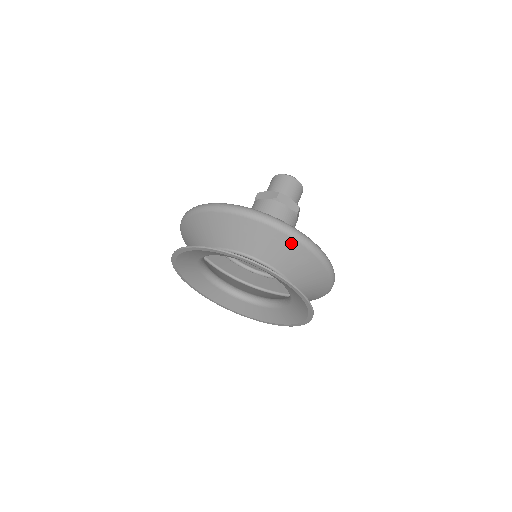
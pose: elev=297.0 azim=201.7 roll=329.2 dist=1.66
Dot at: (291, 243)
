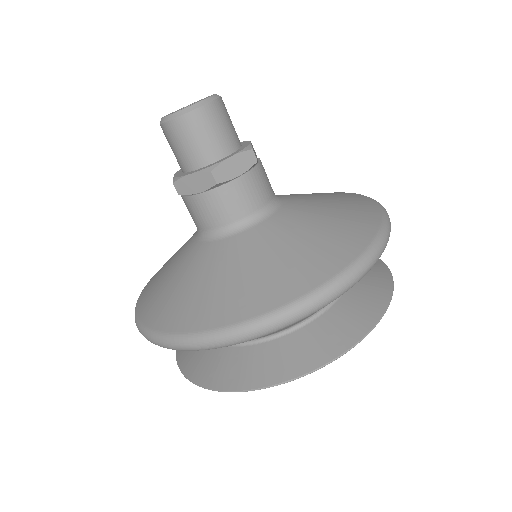
Dot at: occluded
